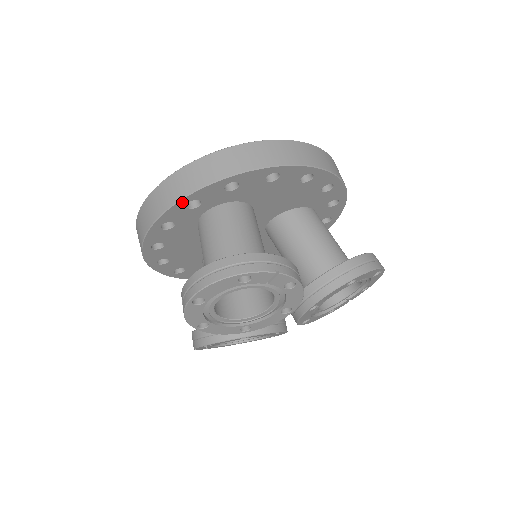
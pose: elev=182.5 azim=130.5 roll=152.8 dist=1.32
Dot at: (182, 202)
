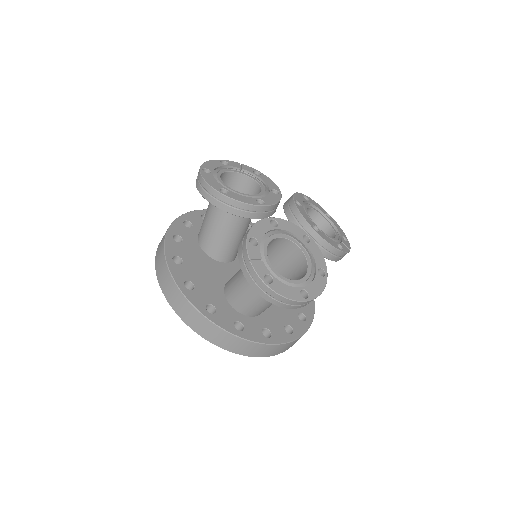
Dot at: (179, 220)
